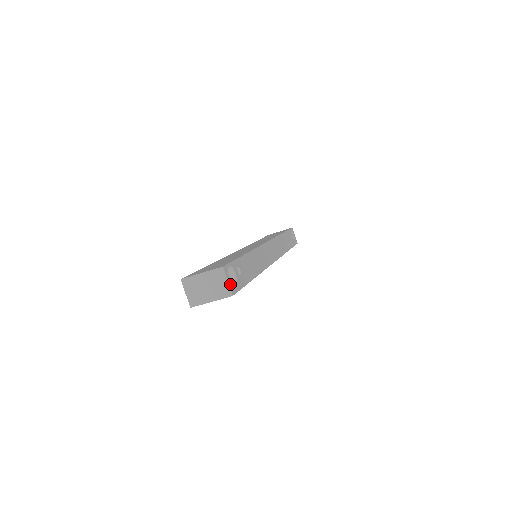
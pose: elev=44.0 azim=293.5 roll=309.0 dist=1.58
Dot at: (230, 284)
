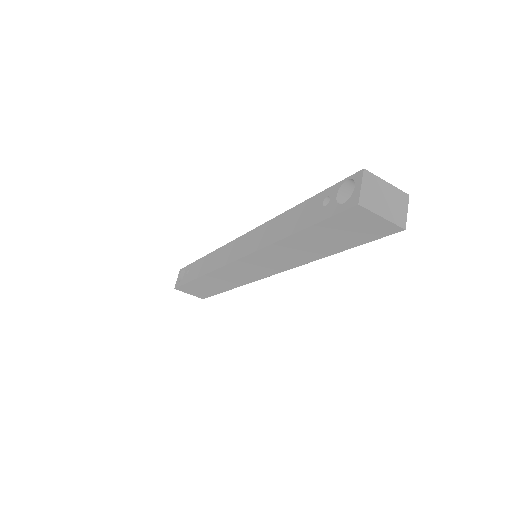
Dot at: (403, 218)
